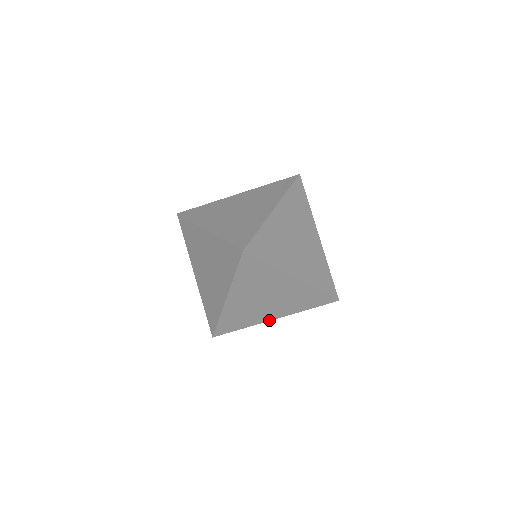
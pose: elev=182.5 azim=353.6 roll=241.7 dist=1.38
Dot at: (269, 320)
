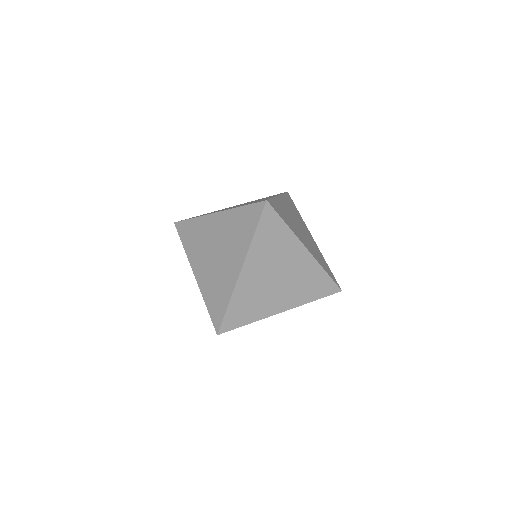
Dot at: (276, 313)
